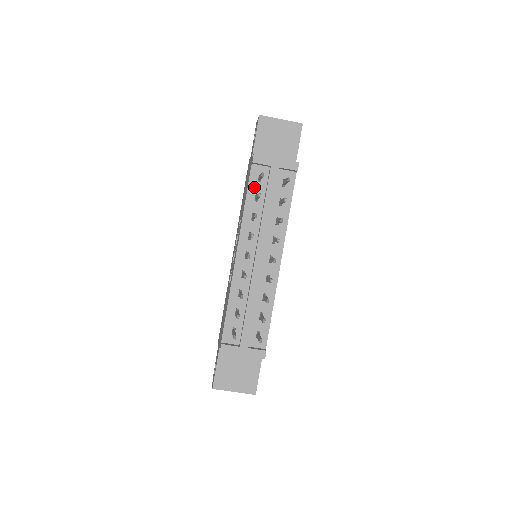
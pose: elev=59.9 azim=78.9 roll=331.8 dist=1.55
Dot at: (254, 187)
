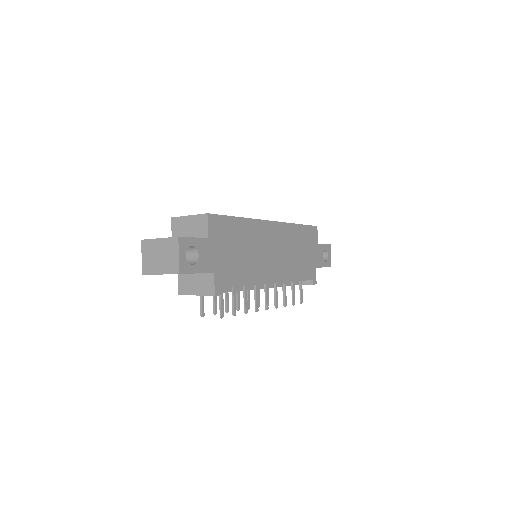
Dot at: occluded
